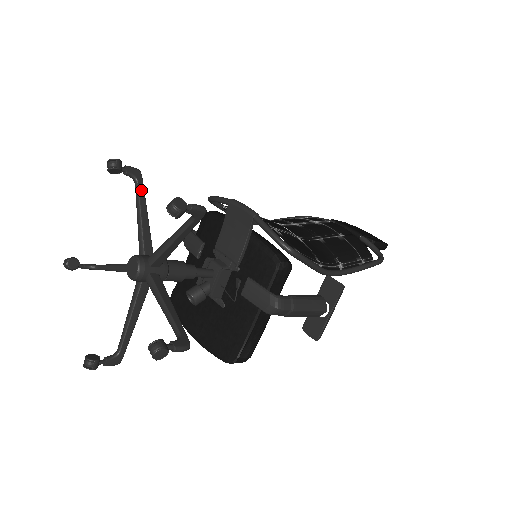
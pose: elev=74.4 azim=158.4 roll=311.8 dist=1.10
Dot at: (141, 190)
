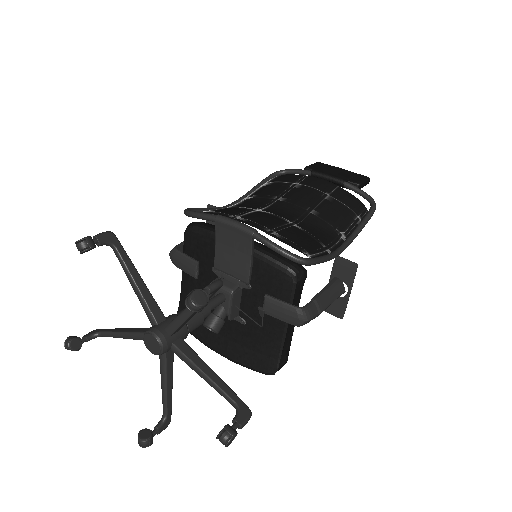
Dot at: (123, 254)
